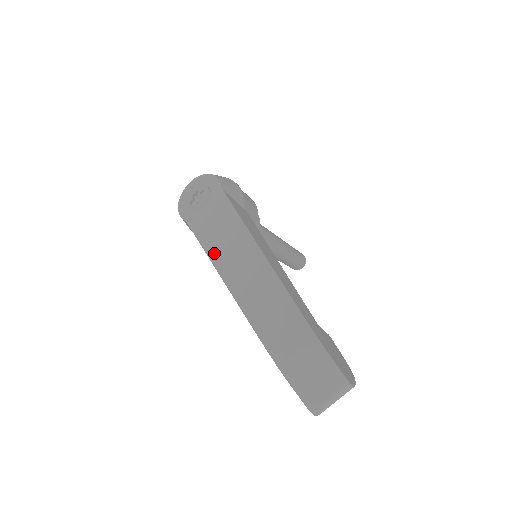
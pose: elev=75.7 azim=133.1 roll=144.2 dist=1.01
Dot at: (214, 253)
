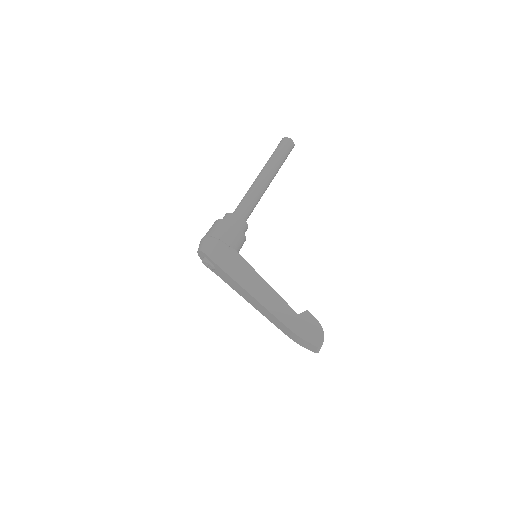
Dot at: (238, 292)
